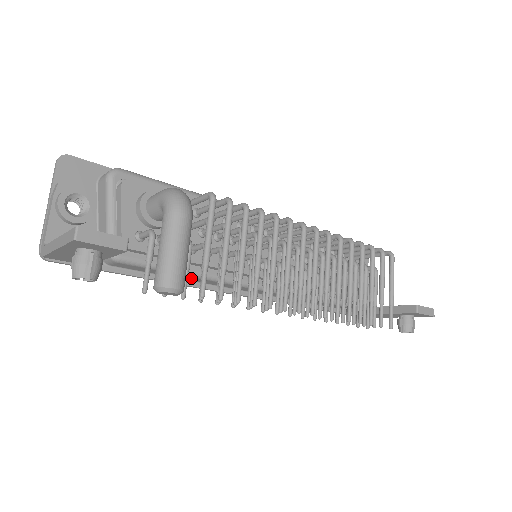
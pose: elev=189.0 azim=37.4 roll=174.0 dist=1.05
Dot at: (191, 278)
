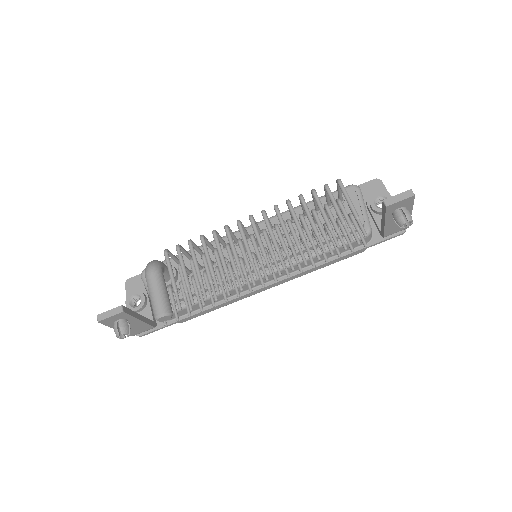
Dot at: occluded
